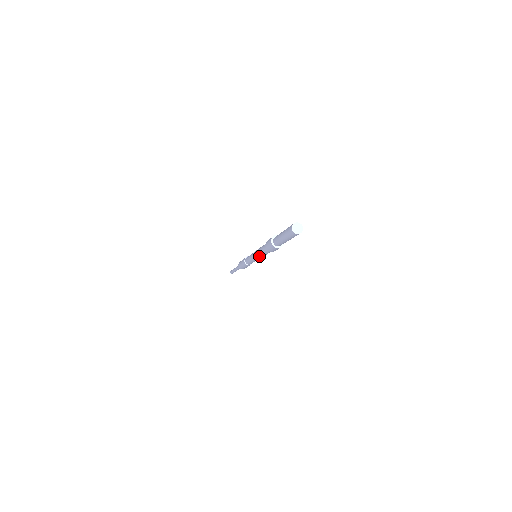
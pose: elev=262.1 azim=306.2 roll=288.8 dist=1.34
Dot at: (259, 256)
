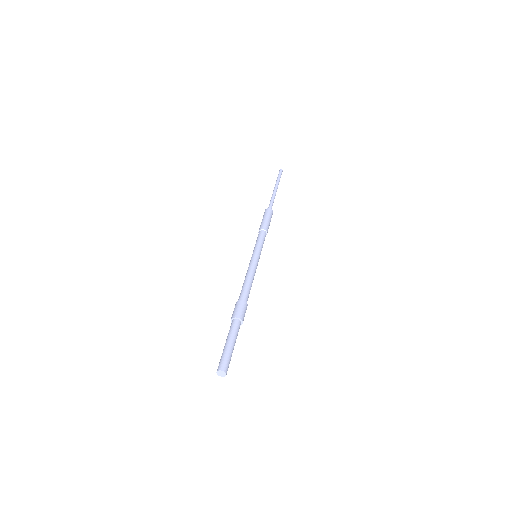
Dot at: occluded
